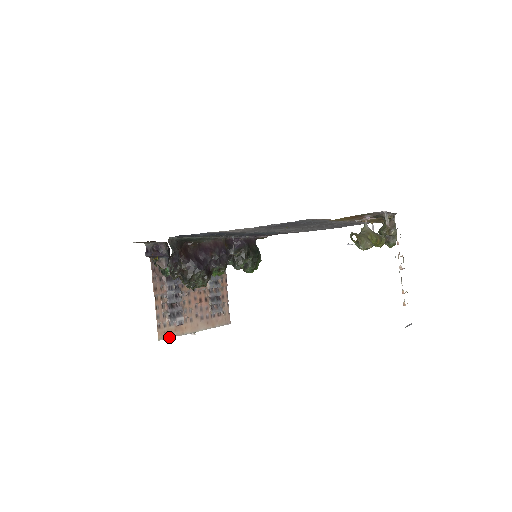
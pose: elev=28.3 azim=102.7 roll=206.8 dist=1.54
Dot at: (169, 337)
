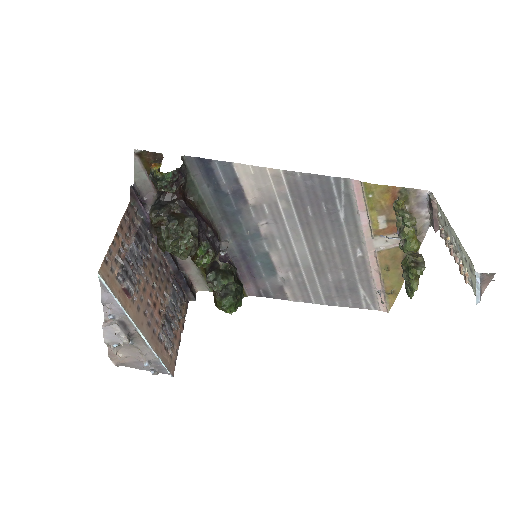
Dot at: (110, 288)
